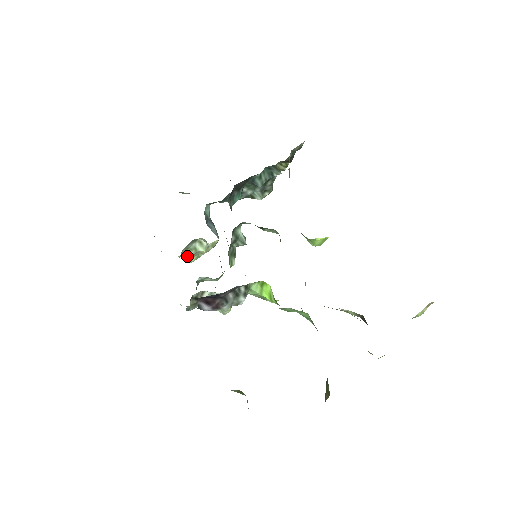
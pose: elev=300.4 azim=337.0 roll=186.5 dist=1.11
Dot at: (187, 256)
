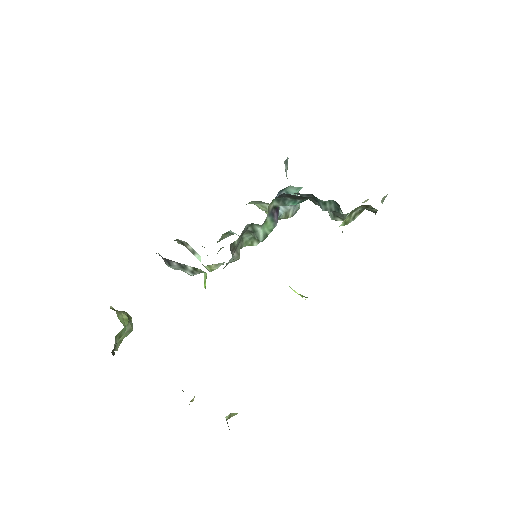
Dot at: (259, 208)
